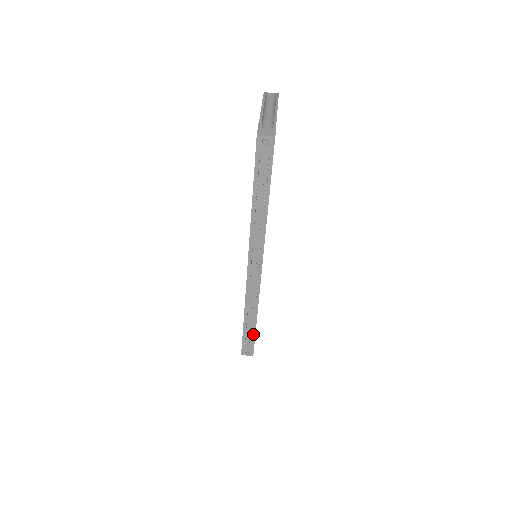
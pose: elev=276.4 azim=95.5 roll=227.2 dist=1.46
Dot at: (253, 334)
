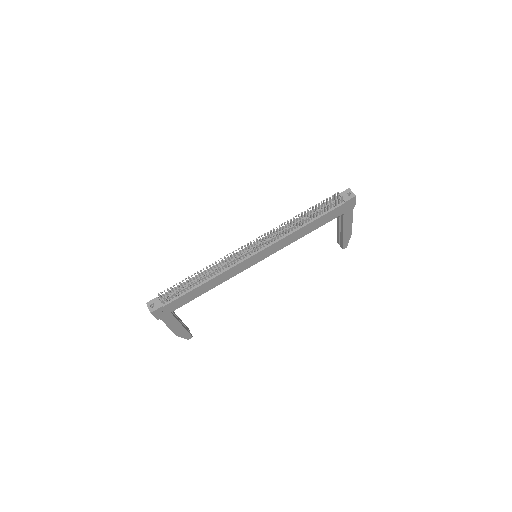
Dot at: (180, 295)
